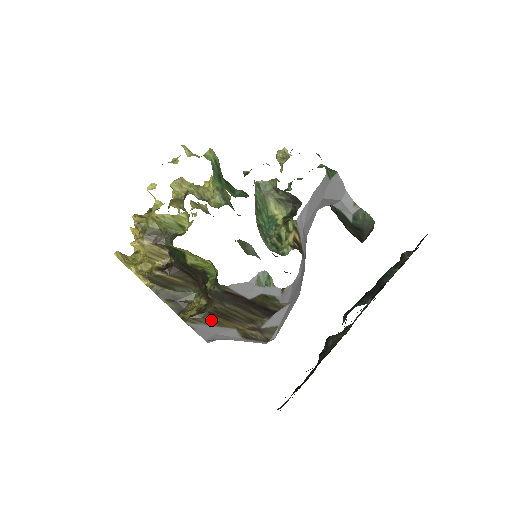
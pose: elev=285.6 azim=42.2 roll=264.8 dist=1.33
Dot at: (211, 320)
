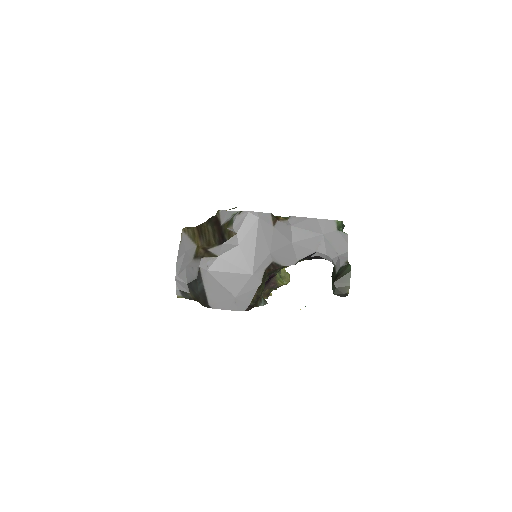
Dot at: (193, 233)
